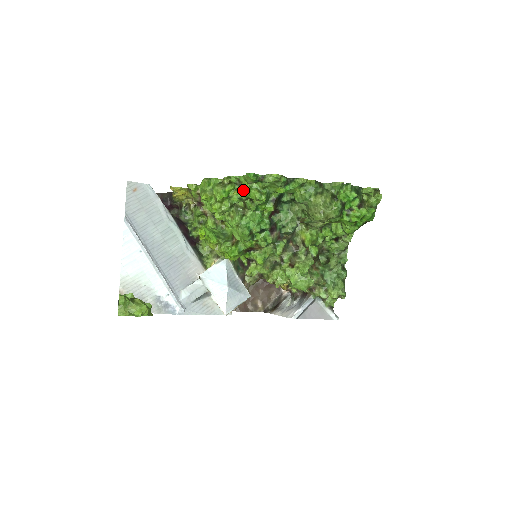
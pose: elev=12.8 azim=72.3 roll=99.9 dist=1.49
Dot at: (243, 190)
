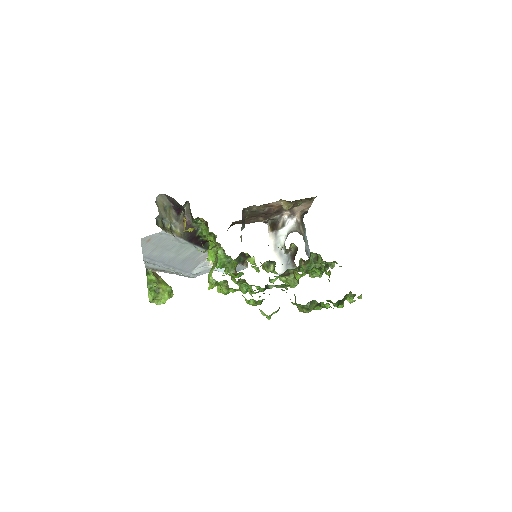
Dot at: occluded
